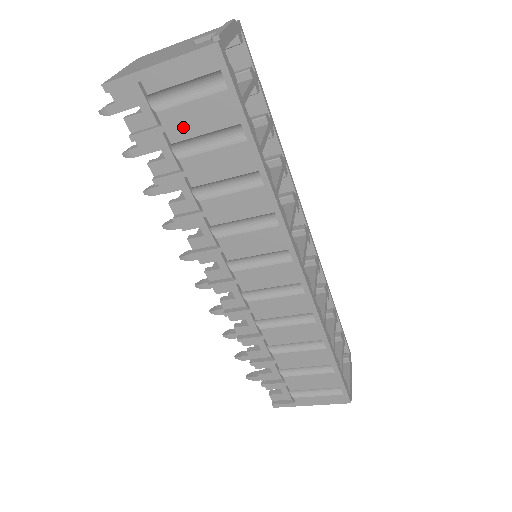
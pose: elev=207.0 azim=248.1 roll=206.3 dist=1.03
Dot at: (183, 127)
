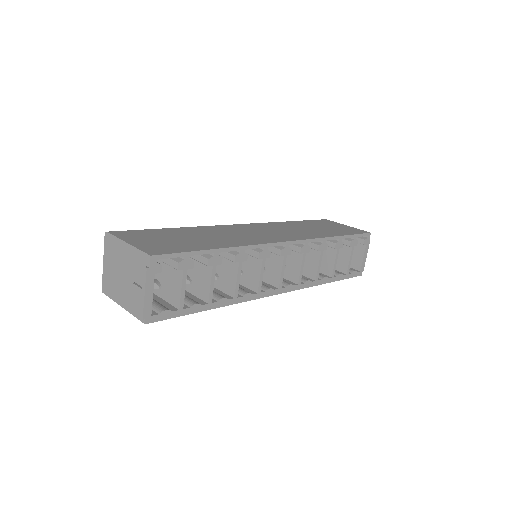
Dot at: occluded
